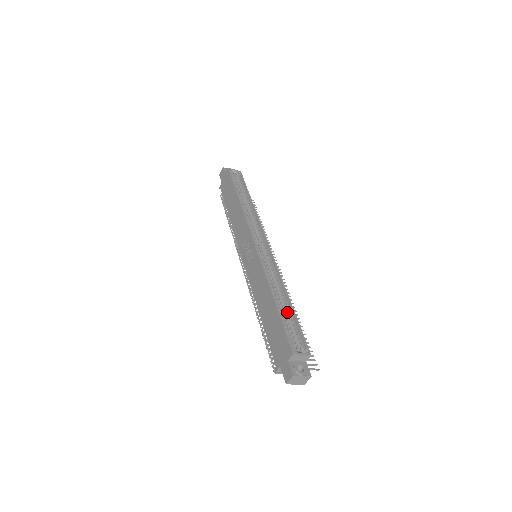
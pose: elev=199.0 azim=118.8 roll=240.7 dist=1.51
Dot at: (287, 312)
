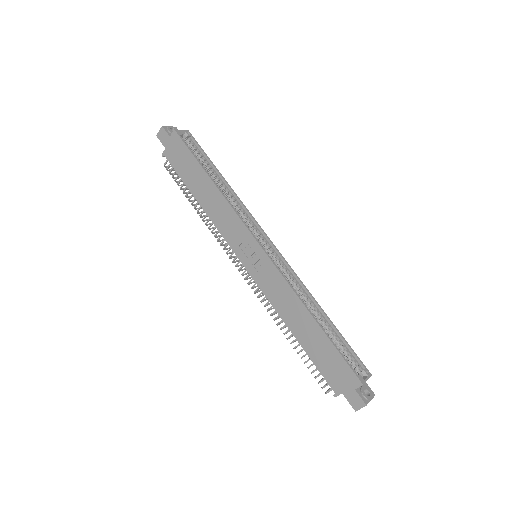
Dot at: (329, 330)
